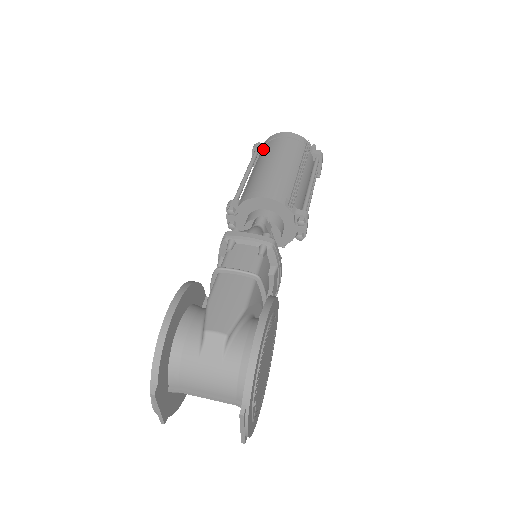
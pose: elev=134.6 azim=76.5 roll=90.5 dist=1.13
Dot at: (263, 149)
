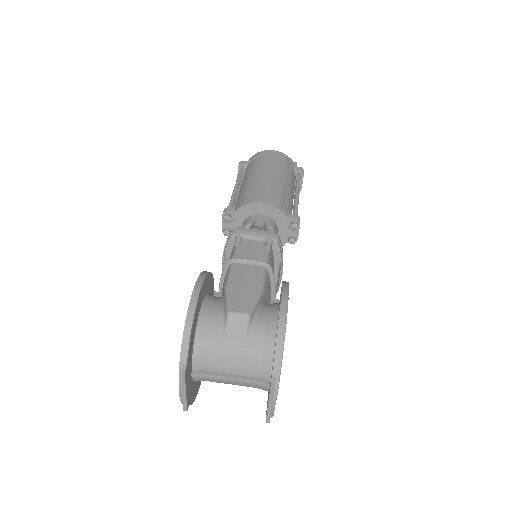
Dot at: (249, 165)
